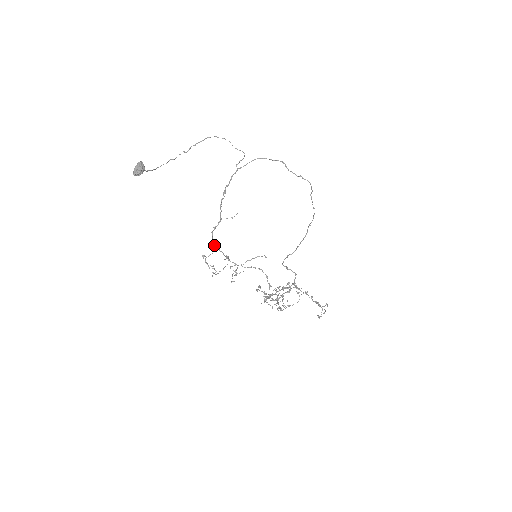
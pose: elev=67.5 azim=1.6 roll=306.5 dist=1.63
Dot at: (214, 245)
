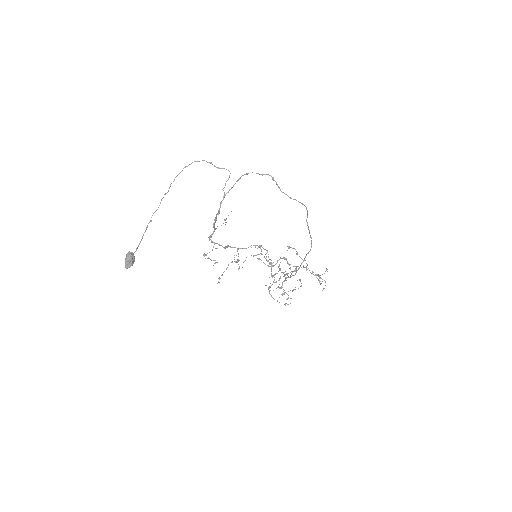
Dot at: (212, 242)
